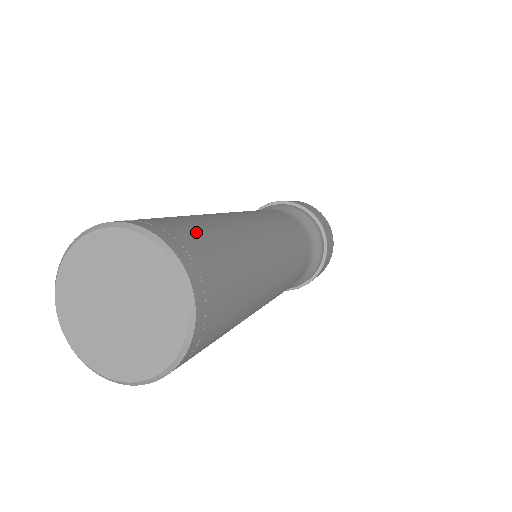
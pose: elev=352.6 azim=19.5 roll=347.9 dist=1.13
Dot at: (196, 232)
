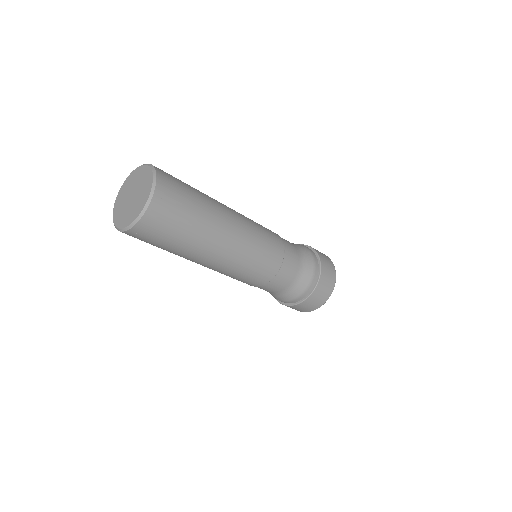
Dot at: (183, 197)
